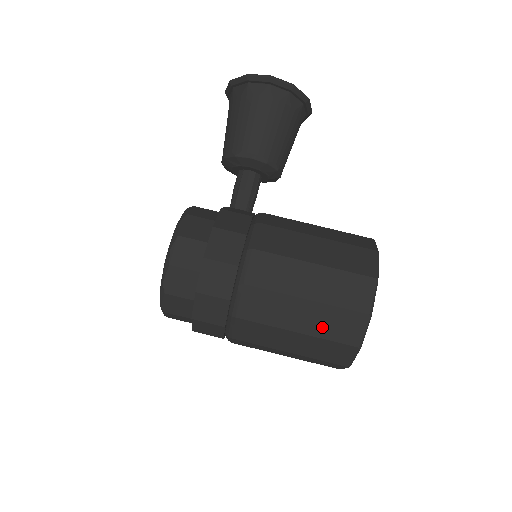
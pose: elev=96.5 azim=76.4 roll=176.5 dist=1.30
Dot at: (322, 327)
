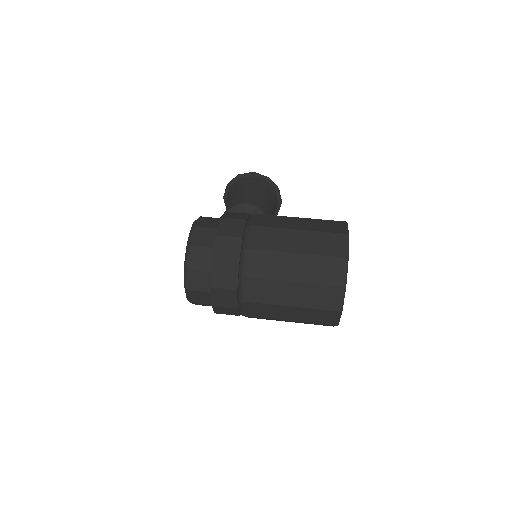
Dot at: (315, 247)
